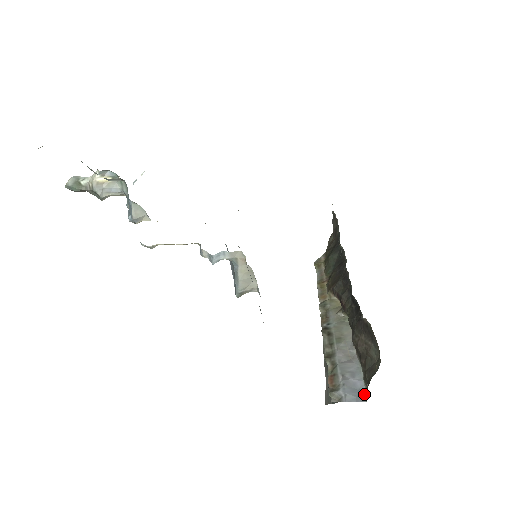
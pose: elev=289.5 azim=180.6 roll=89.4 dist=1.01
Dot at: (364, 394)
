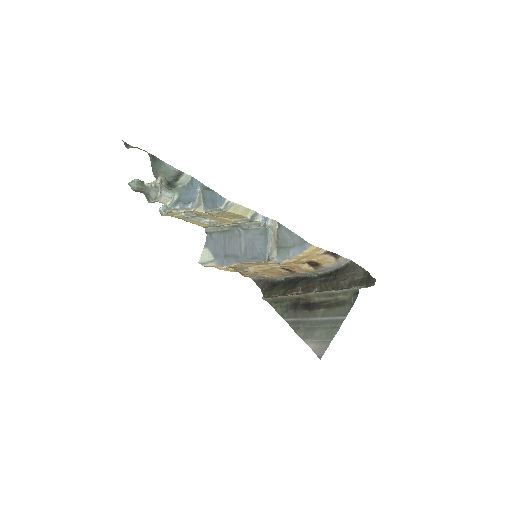
Dot at: occluded
